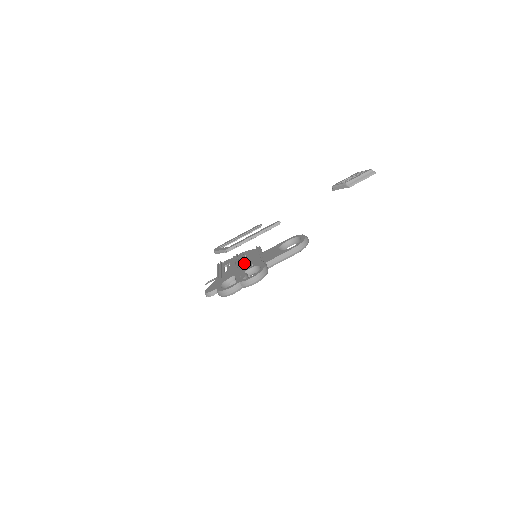
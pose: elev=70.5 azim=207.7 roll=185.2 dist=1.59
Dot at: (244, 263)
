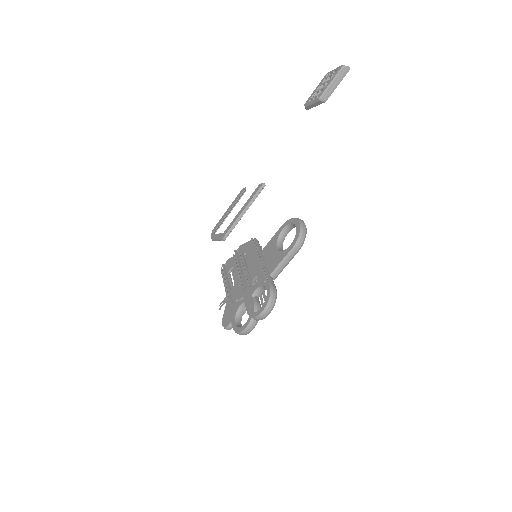
Dot at: (247, 274)
